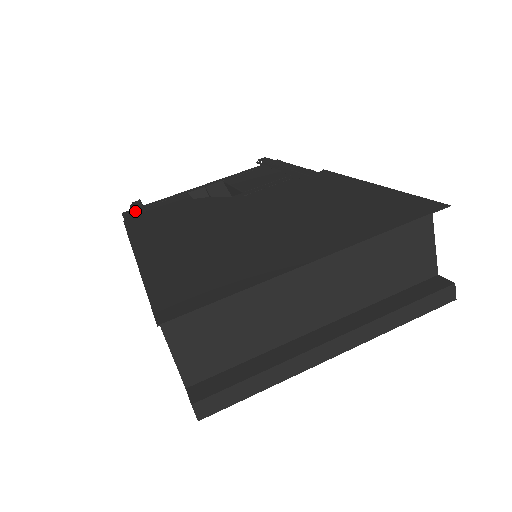
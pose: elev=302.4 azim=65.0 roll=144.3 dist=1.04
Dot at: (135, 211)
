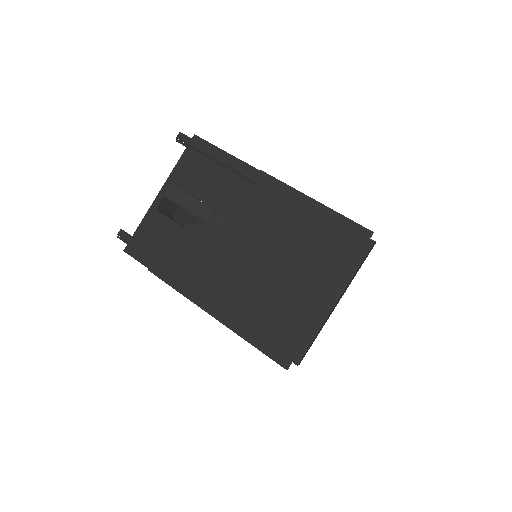
Dot at: (138, 250)
